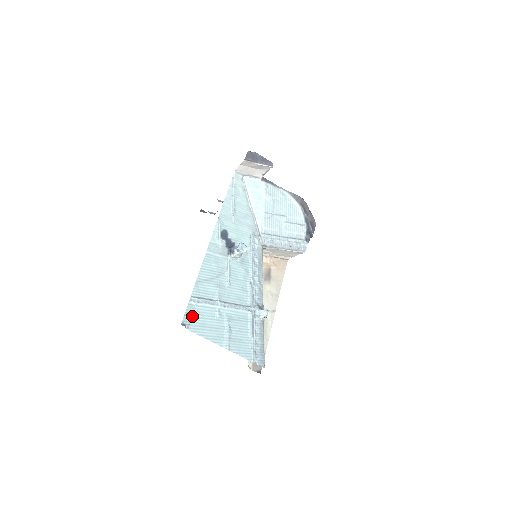
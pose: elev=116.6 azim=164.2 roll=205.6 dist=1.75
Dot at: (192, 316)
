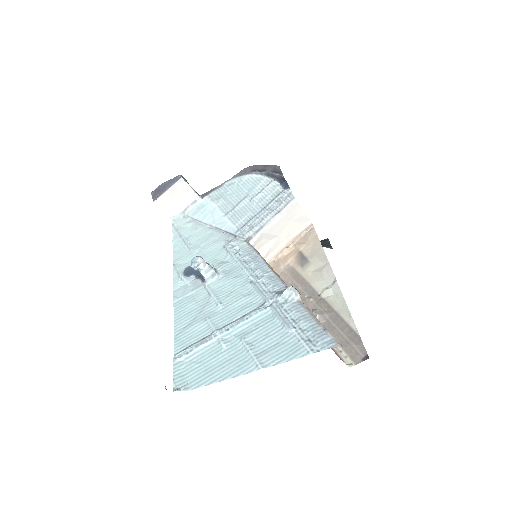
Dot at: (187, 373)
